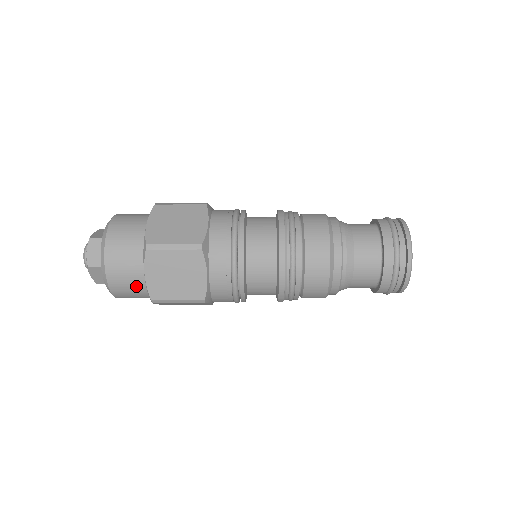
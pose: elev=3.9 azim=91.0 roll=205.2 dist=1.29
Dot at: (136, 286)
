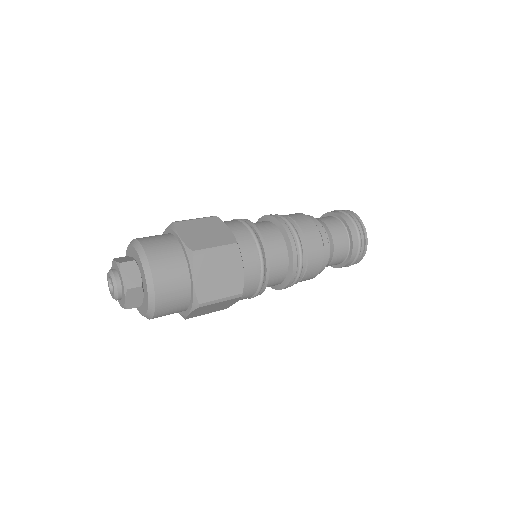
Dot at: (180, 296)
